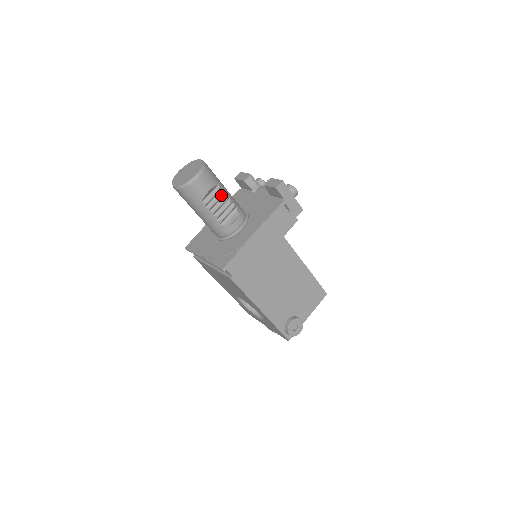
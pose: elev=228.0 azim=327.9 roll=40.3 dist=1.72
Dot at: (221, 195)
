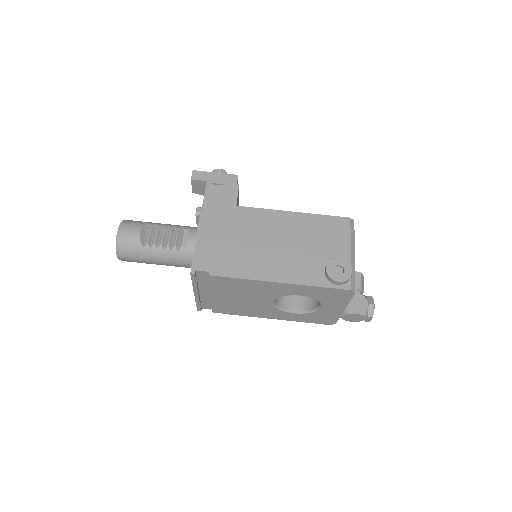
Dot at: (157, 228)
